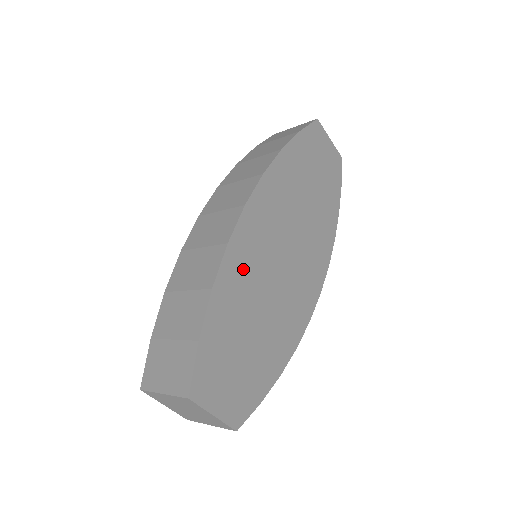
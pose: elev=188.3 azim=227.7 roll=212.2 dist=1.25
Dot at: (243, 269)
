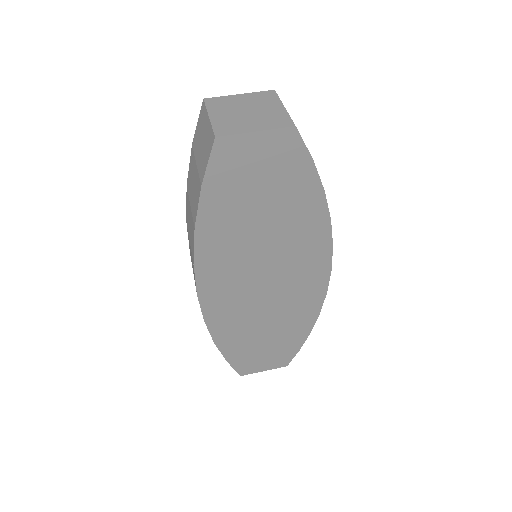
Dot at: (230, 320)
